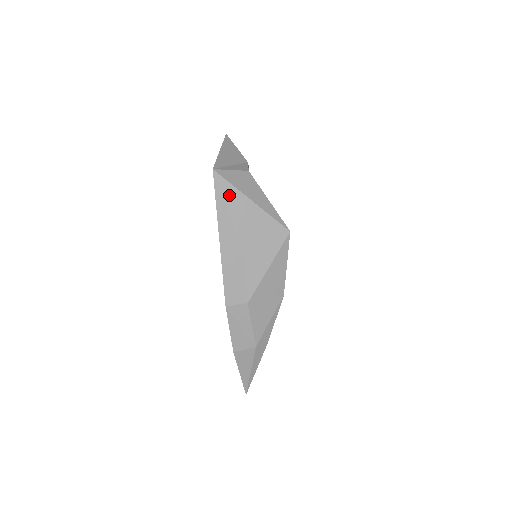
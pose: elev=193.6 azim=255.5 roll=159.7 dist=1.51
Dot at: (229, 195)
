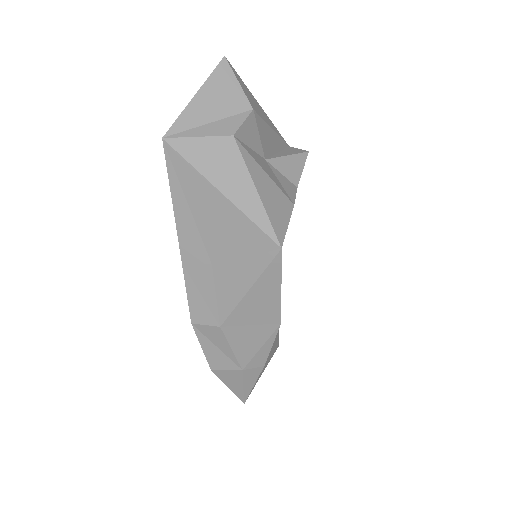
Dot at: (188, 180)
